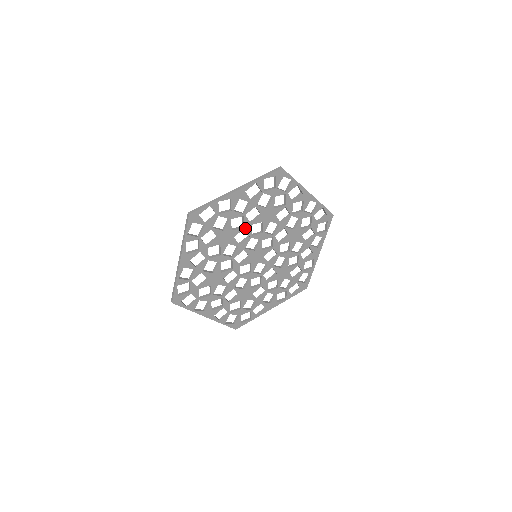
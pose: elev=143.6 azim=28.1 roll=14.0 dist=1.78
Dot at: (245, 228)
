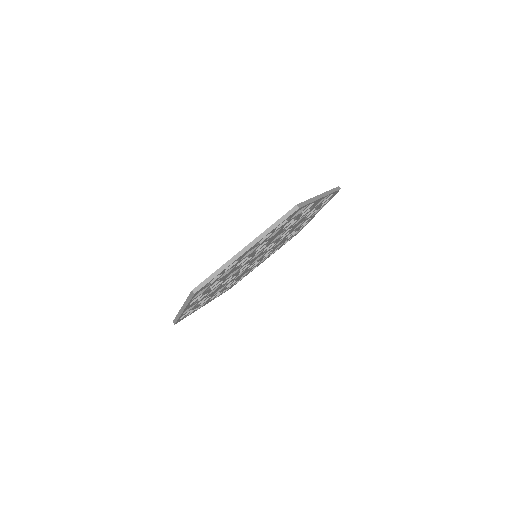
Dot at: occluded
